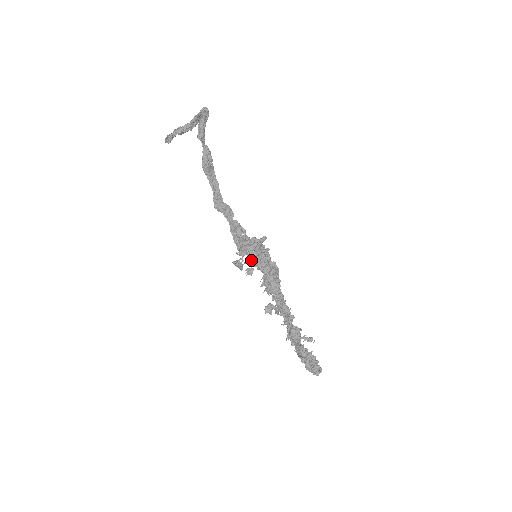
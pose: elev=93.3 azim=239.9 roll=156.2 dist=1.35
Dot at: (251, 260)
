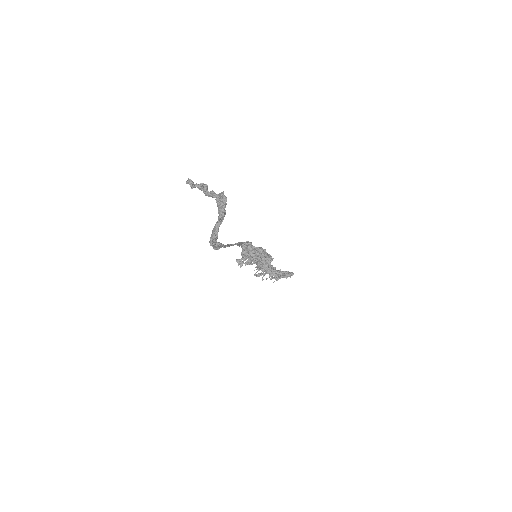
Dot at: (250, 262)
